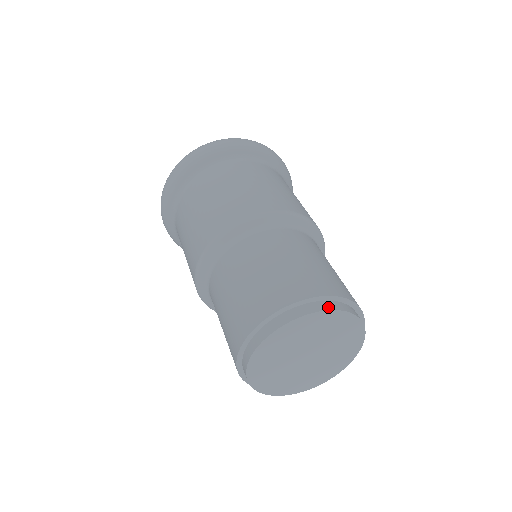
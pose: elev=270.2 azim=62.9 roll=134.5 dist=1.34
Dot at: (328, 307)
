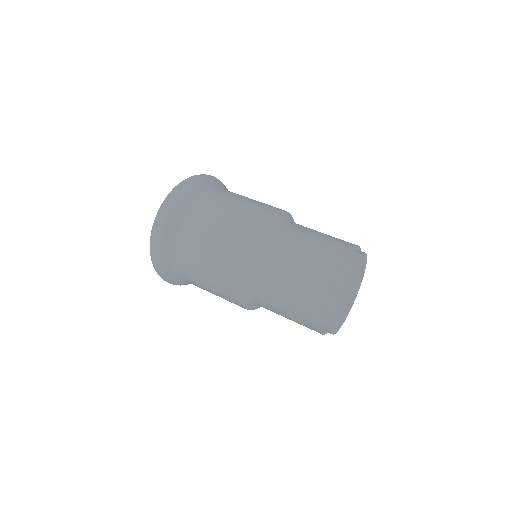
Dot at: (357, 256)
